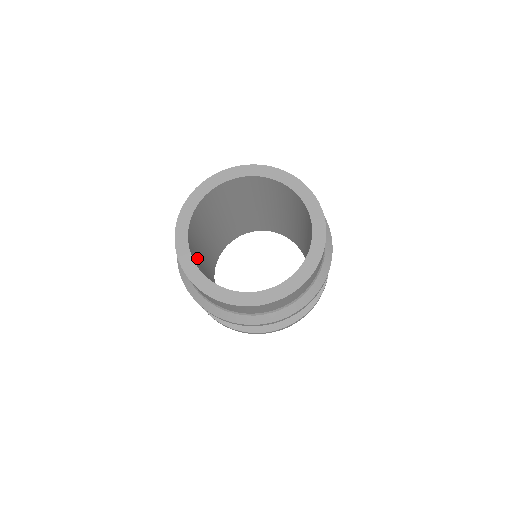
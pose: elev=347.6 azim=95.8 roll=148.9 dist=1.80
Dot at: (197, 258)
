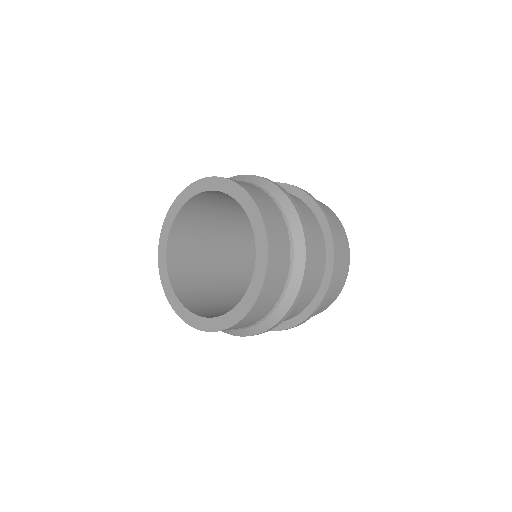
Dot at: (199, 229)
